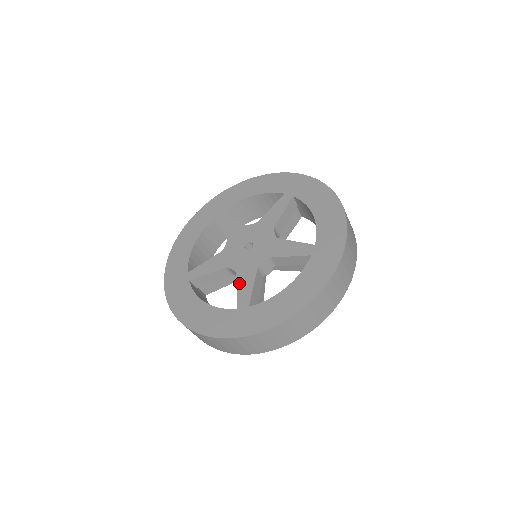
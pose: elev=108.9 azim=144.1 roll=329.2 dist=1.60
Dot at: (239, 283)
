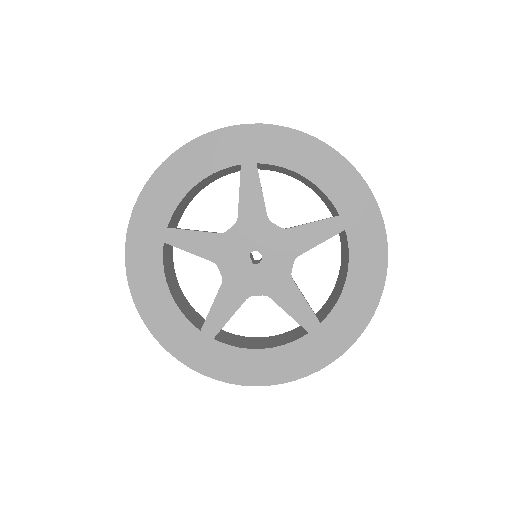
Dot at: (218, 300)
